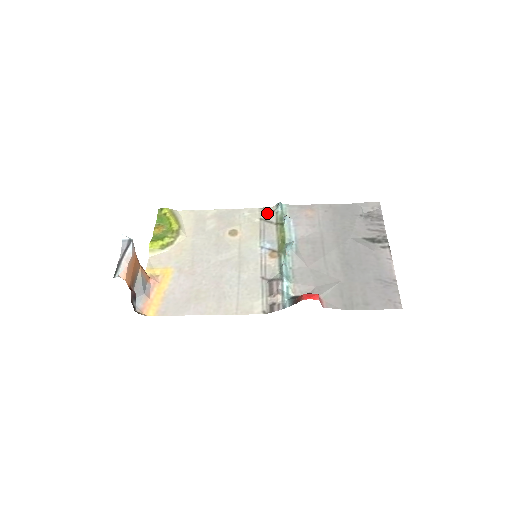
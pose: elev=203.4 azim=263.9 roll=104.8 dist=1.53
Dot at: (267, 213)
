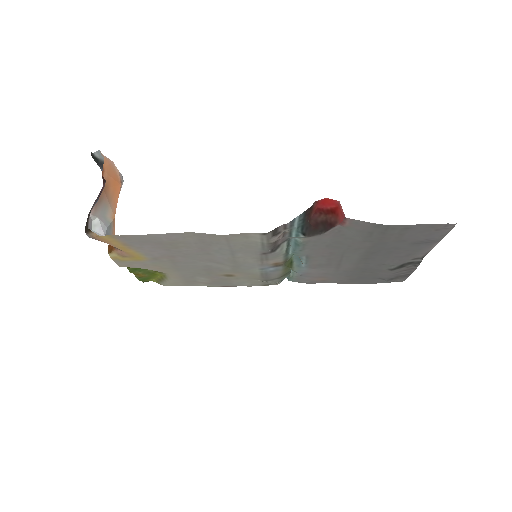
Dot at: (271, 283)
